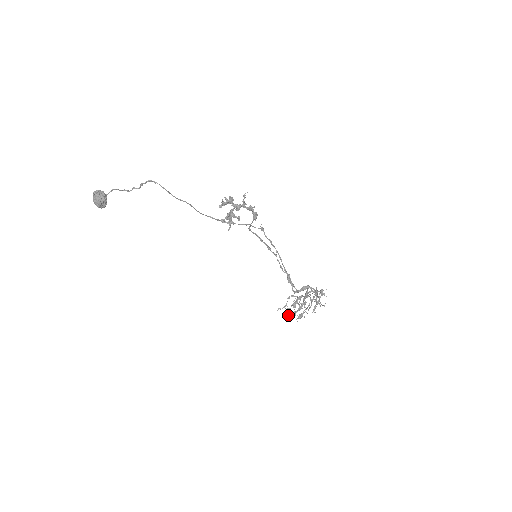
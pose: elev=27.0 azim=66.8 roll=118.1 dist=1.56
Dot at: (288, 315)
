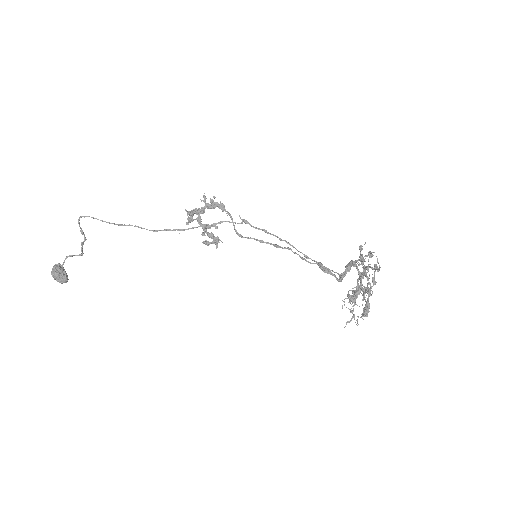
Dot at: (354, 318)
